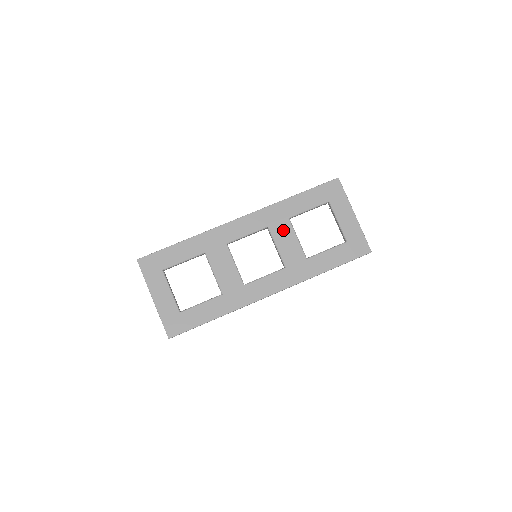
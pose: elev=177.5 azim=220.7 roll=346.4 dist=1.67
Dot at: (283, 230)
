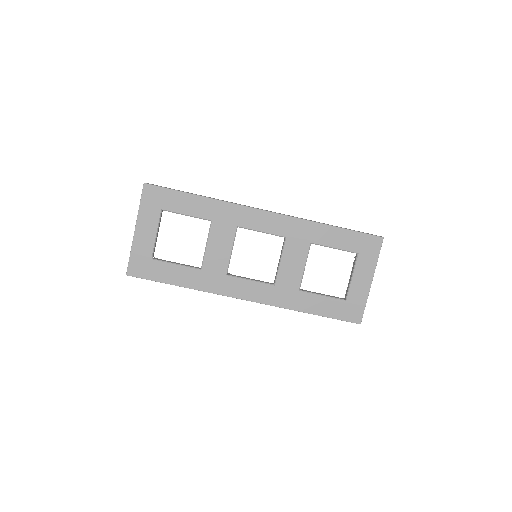
Dot at: (297, 250)
